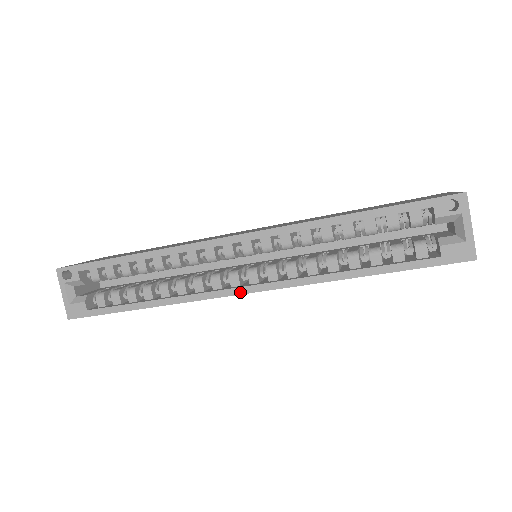
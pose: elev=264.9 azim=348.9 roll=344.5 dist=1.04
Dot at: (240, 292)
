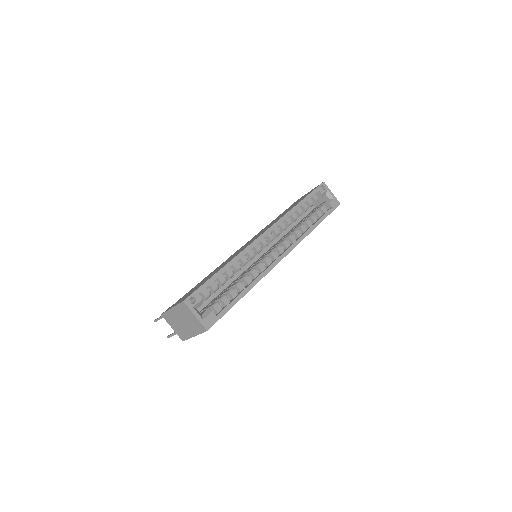
Dot at: (282, 257)
